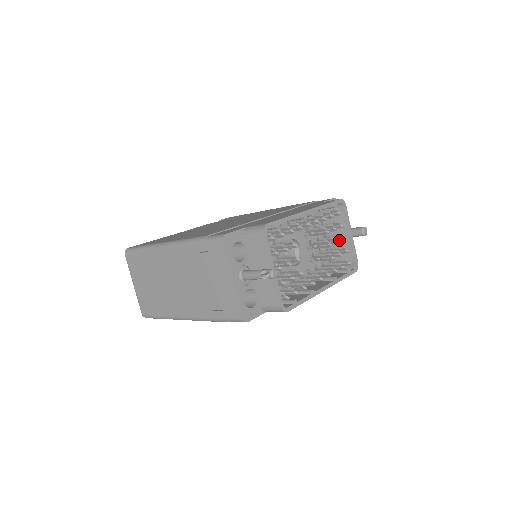
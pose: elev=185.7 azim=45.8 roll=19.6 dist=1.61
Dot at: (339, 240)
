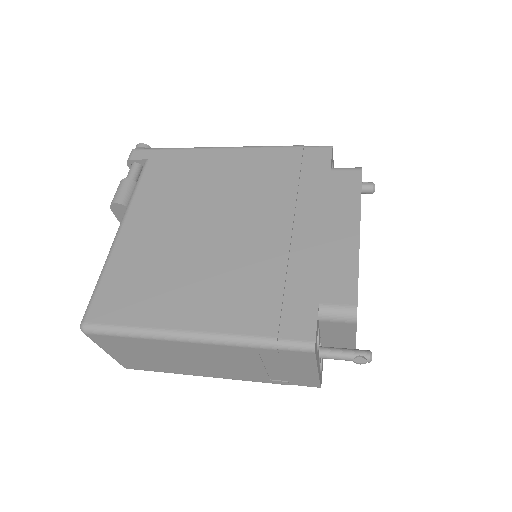
Dot at: occluded
